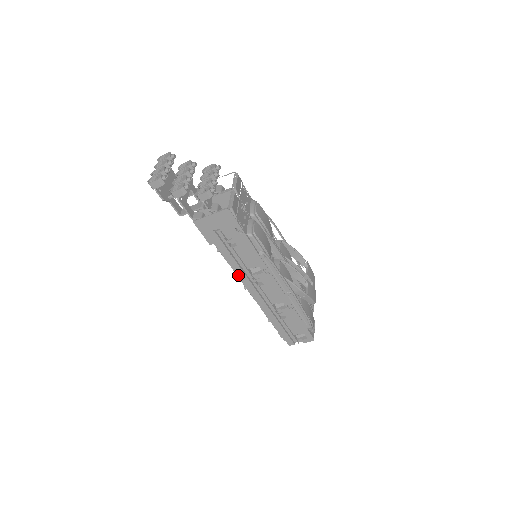
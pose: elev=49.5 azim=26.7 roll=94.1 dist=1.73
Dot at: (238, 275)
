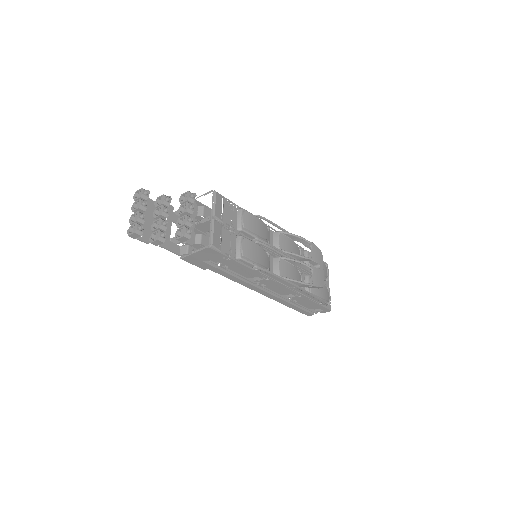
Dot at: (240, 283)
